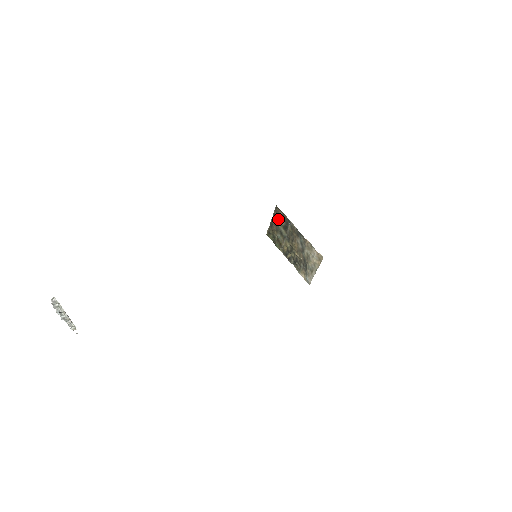
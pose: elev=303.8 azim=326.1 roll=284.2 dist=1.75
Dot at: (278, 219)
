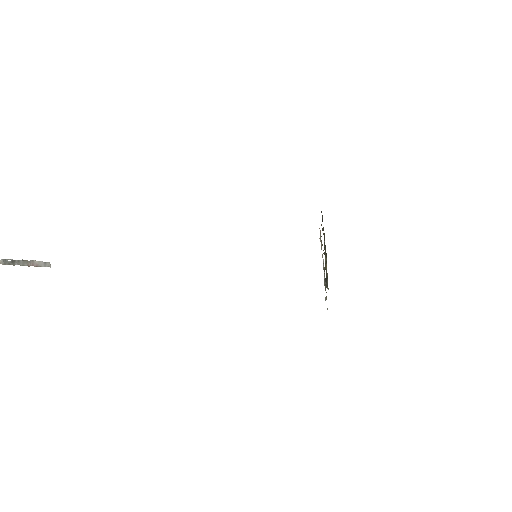
Dot at: occluded
